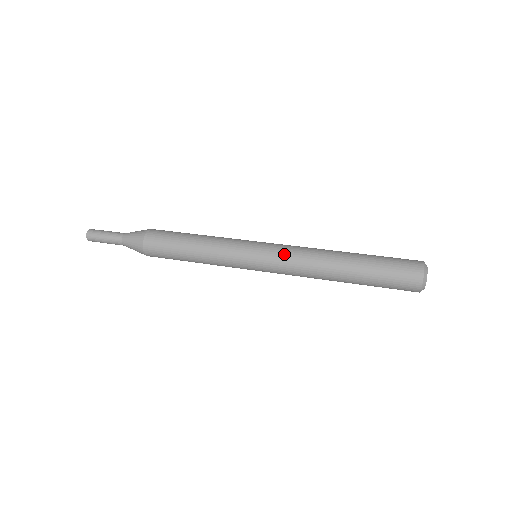
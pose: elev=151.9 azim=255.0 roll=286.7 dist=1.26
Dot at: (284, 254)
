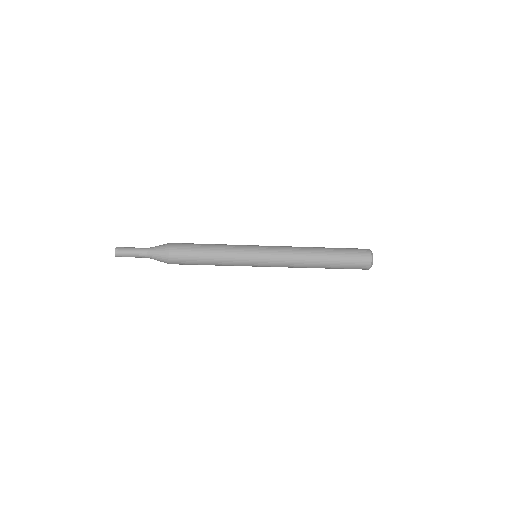
Dot at: (278, 246)
